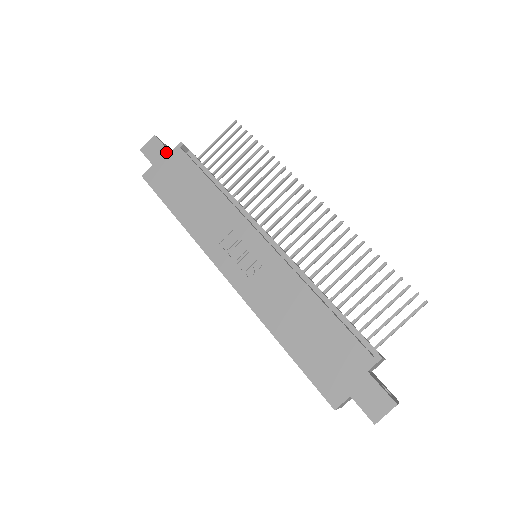
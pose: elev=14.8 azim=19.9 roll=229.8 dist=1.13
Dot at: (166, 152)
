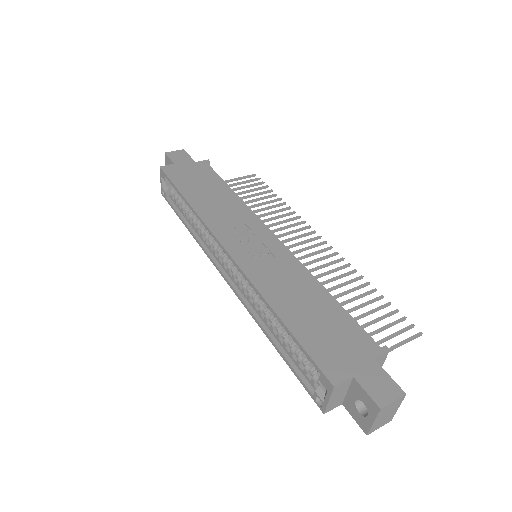
Dot at: (191, 161)
